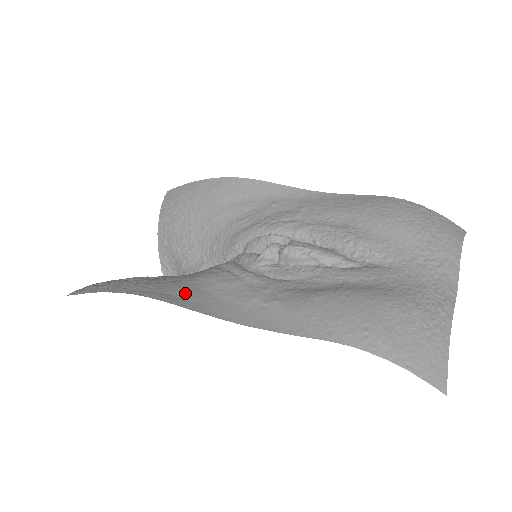
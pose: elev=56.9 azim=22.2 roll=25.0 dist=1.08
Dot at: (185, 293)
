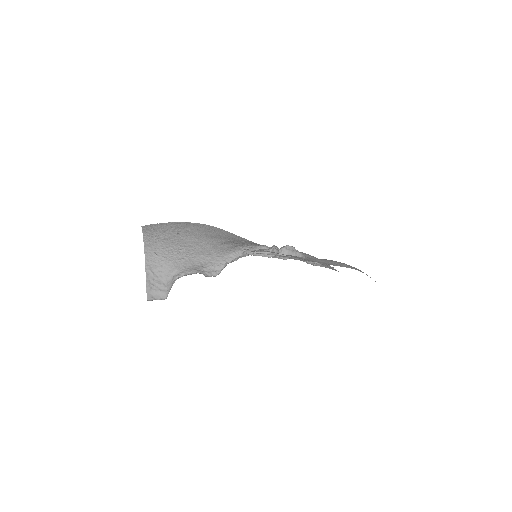
Dot at: occluded
